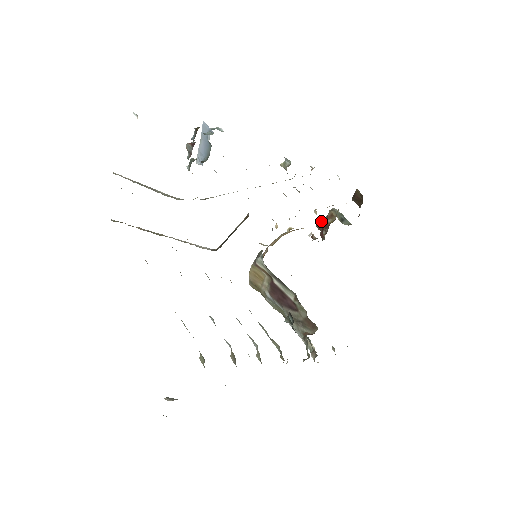
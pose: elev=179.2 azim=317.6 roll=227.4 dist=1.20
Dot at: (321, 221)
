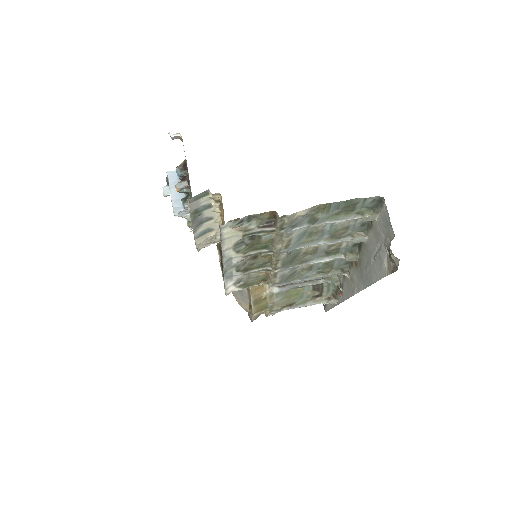
Dot at: occluded
